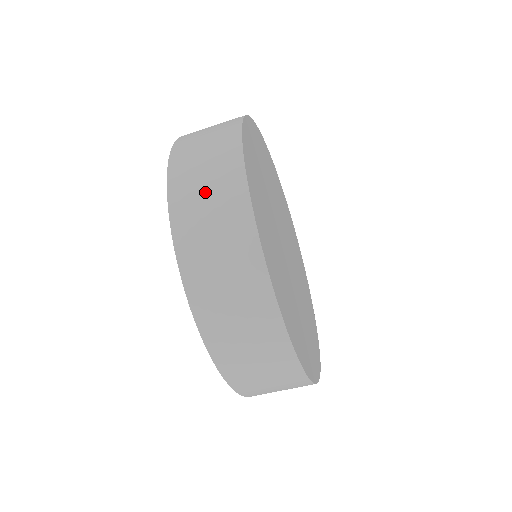
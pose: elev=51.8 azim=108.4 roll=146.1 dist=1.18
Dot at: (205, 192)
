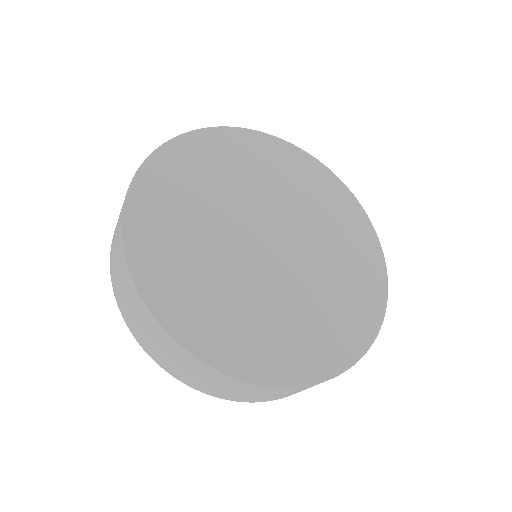
Dot at: (115, 254)
